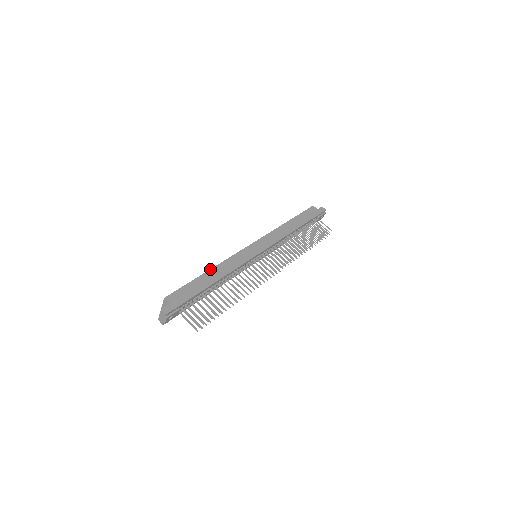
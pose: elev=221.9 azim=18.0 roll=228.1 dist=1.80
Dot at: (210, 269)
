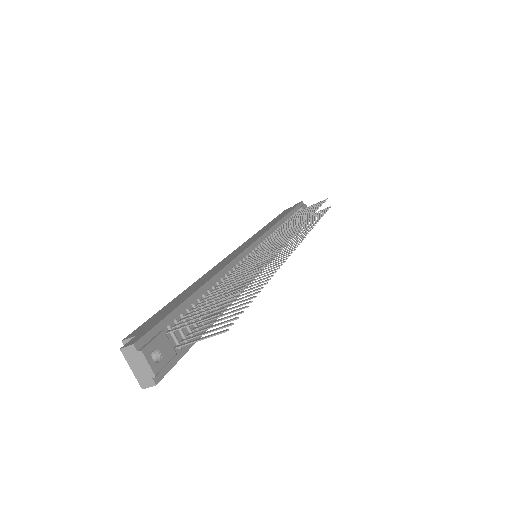
Dot at: (189, 286)
